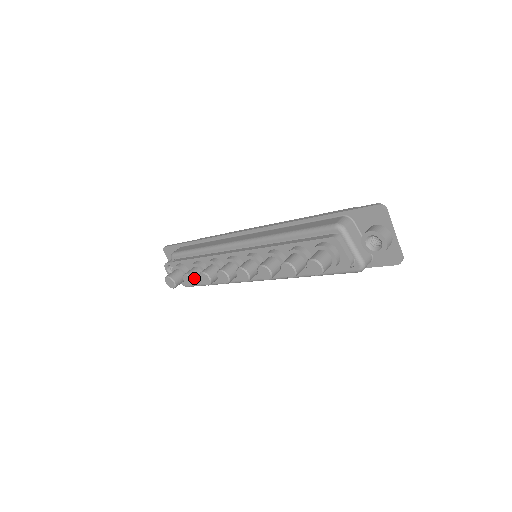
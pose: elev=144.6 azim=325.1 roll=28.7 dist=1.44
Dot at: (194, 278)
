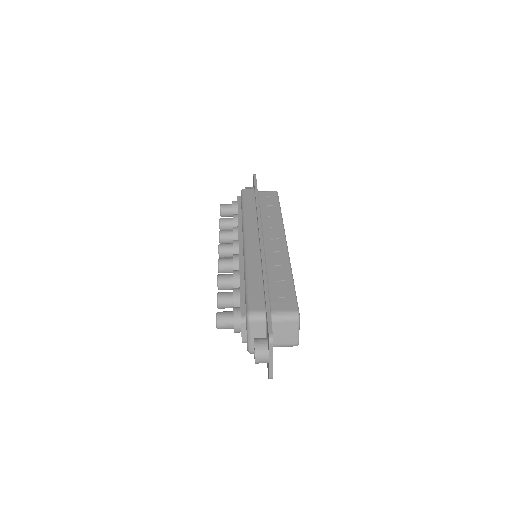
Dot at: (222, 227)
